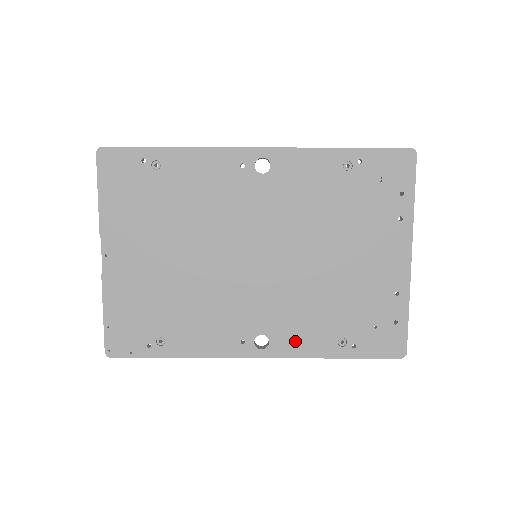
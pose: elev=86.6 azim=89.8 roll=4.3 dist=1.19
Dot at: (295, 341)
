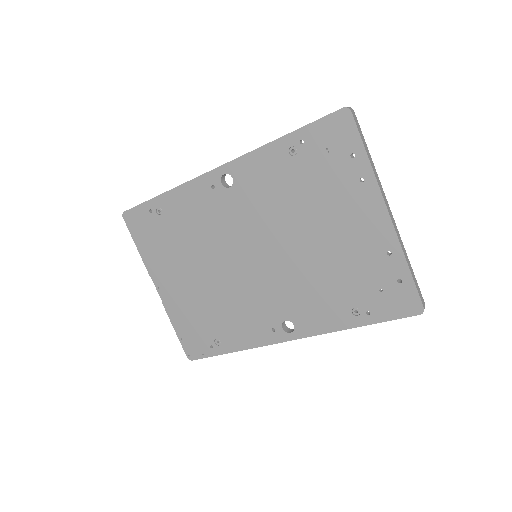
Dot at: (314, 320)
